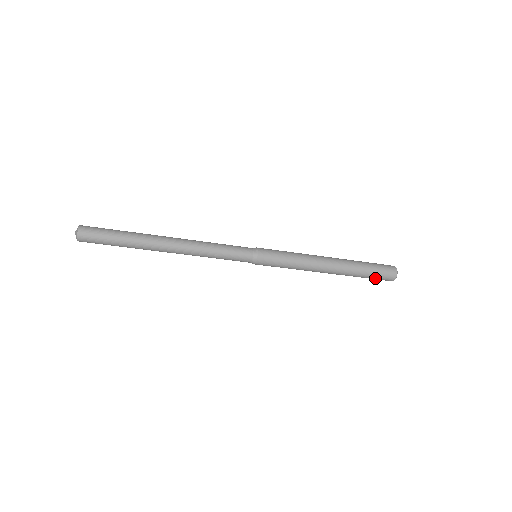
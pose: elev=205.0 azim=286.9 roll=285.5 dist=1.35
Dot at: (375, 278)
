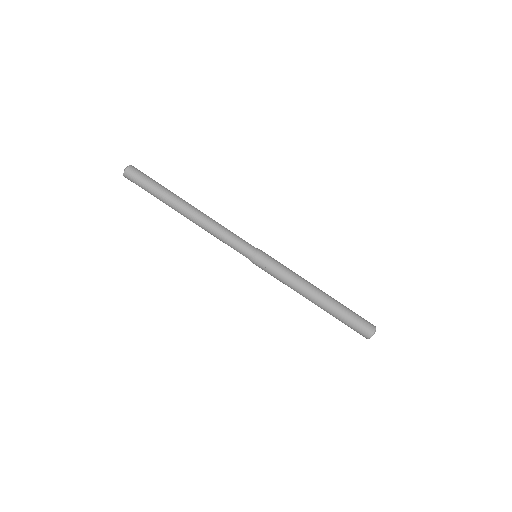
Dot at: (359, 317)
